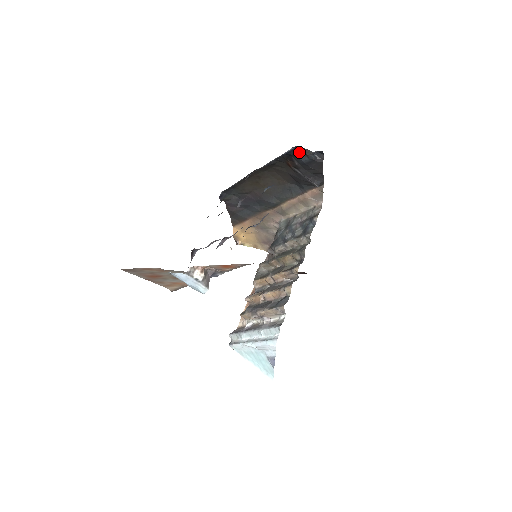
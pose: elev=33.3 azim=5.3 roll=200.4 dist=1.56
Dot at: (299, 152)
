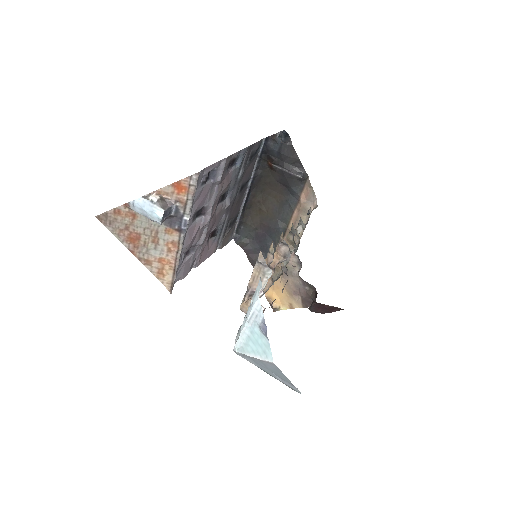
Dot at: (270, 143)
